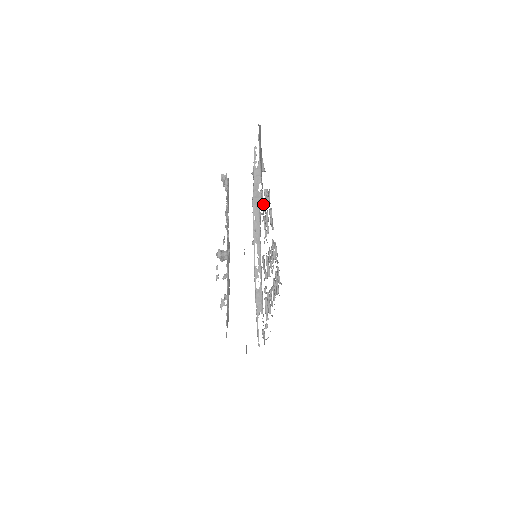
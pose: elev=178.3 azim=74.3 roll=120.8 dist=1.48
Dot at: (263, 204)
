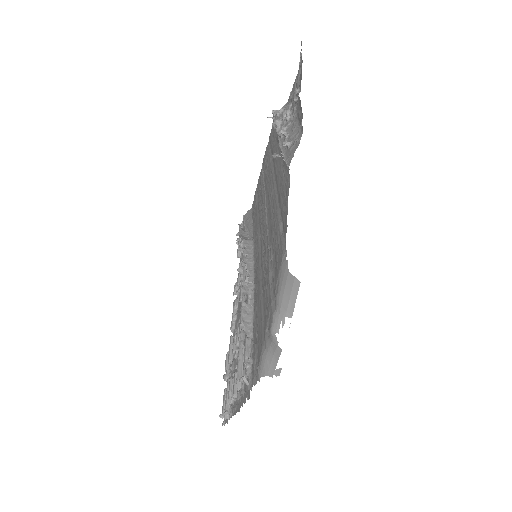
Dot at: occluded
